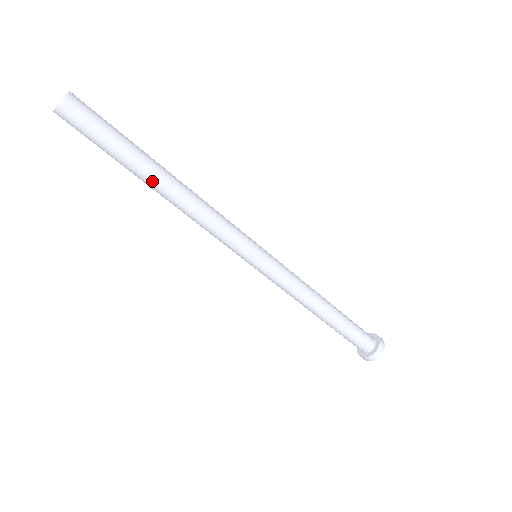
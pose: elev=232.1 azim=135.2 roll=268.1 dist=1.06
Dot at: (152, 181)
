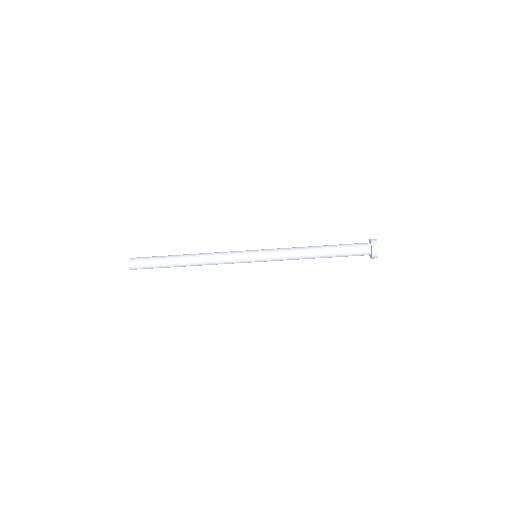
Dot at: (182, 266)
